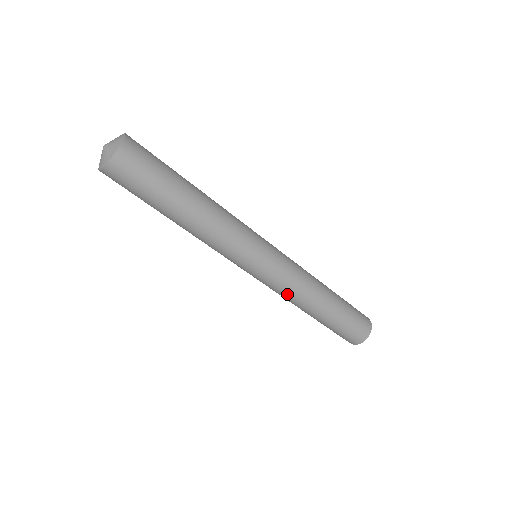
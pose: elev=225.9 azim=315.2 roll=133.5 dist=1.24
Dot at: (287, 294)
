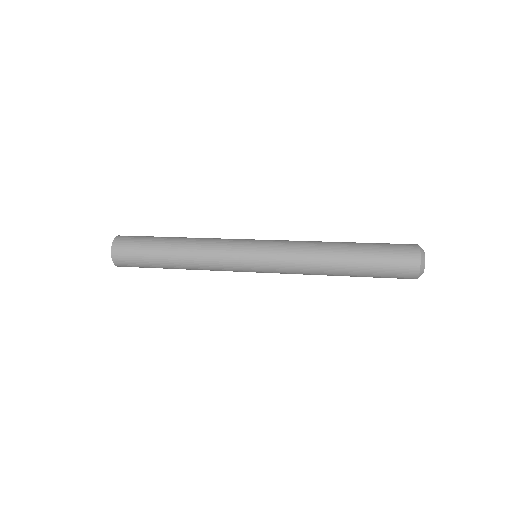
Dot at: occluded
